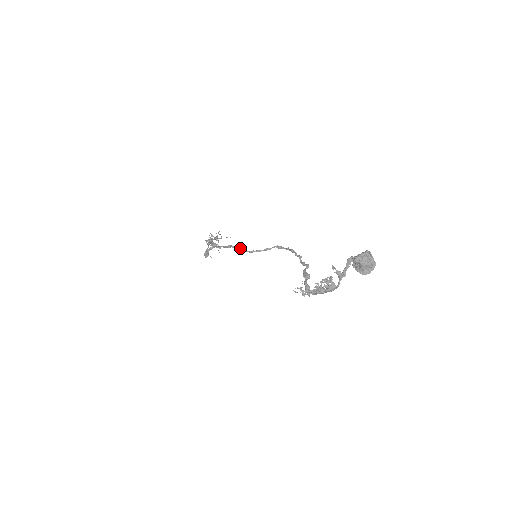
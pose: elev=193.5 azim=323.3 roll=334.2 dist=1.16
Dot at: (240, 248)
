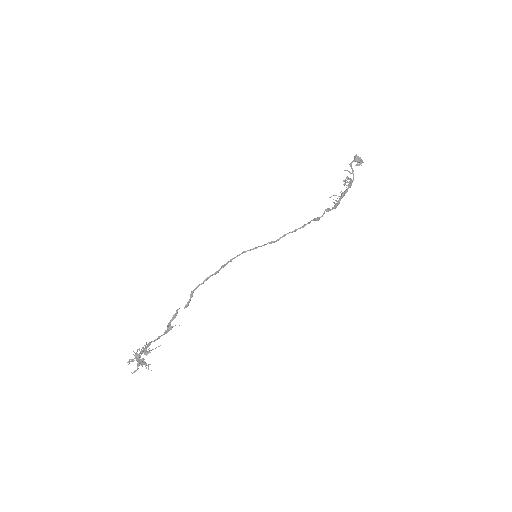
Dot at: (242, 252)
